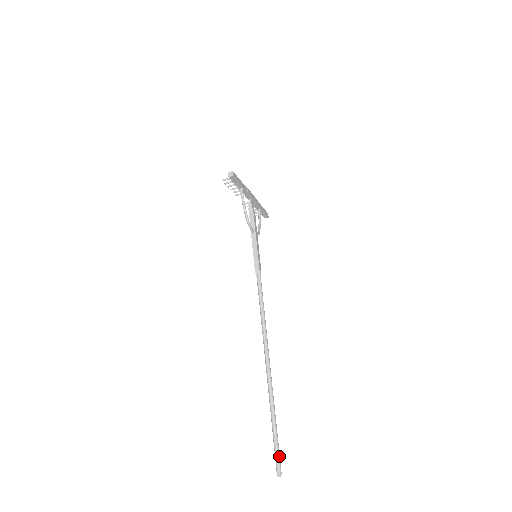
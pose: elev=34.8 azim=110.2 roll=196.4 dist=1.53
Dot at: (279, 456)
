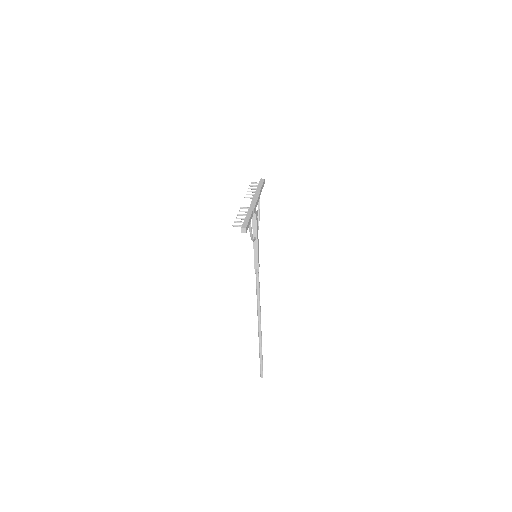
Dot at: occluded
